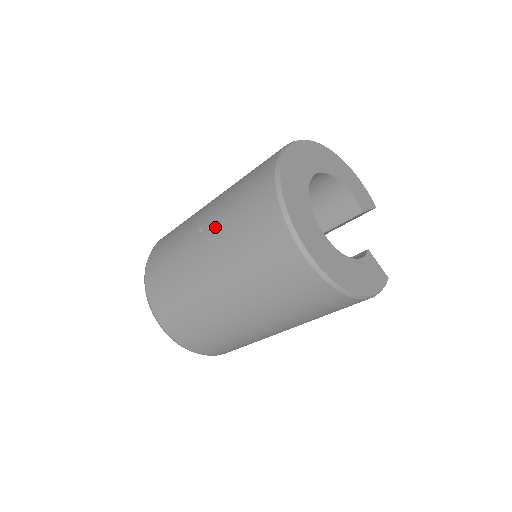
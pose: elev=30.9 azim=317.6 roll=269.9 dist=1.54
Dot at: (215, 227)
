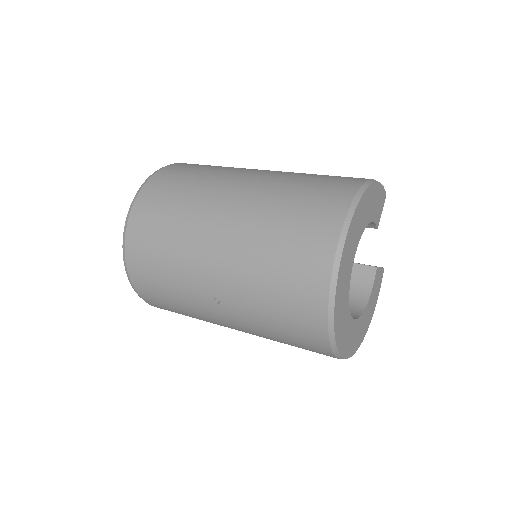
Dot at: (241, 314)
